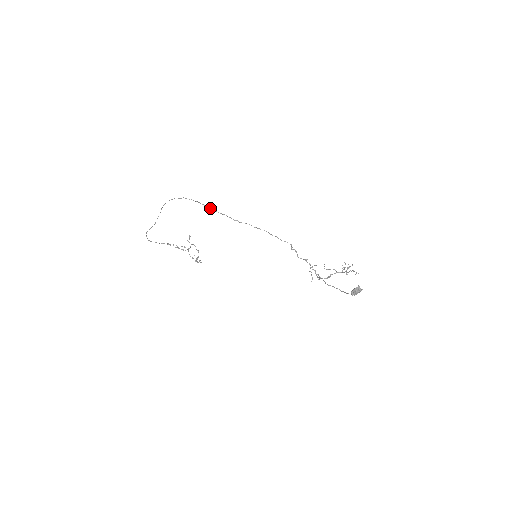
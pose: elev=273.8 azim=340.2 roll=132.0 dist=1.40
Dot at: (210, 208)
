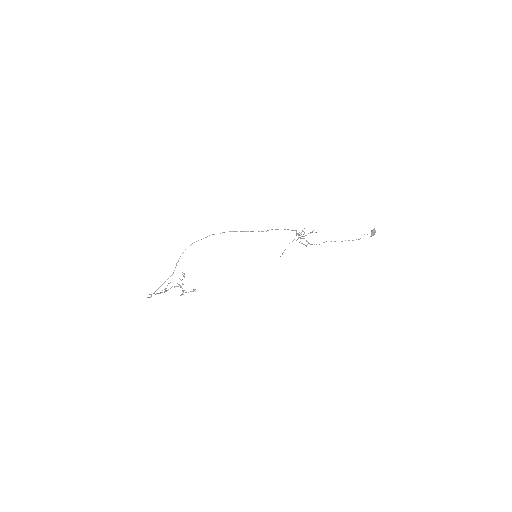
Dot at: (243, 231)
